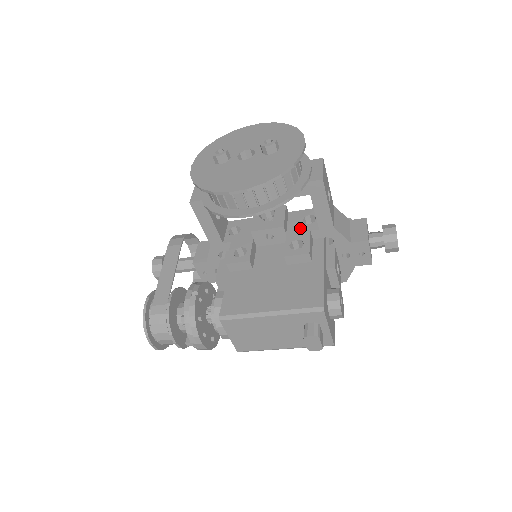
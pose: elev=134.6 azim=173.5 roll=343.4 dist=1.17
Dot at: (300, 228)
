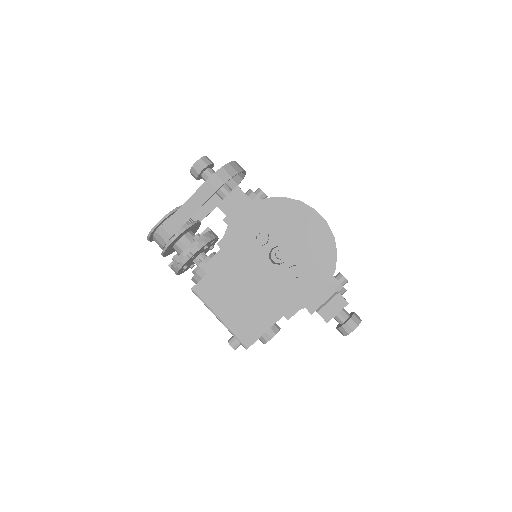
Dot at: occluded
